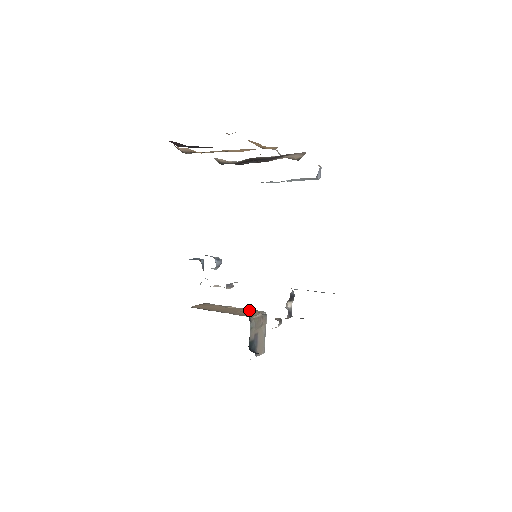
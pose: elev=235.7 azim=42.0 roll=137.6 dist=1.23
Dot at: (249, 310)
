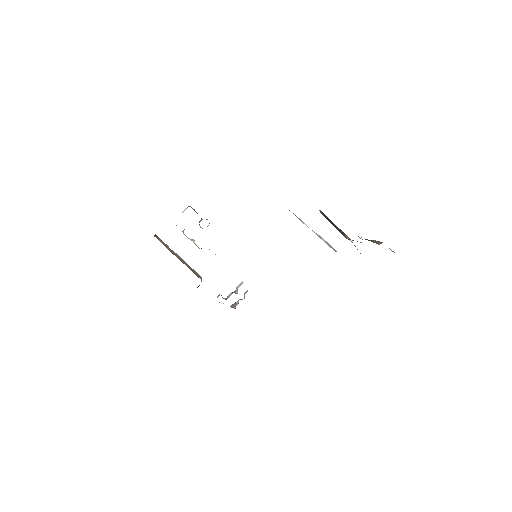
Dot at: (191, 268)
